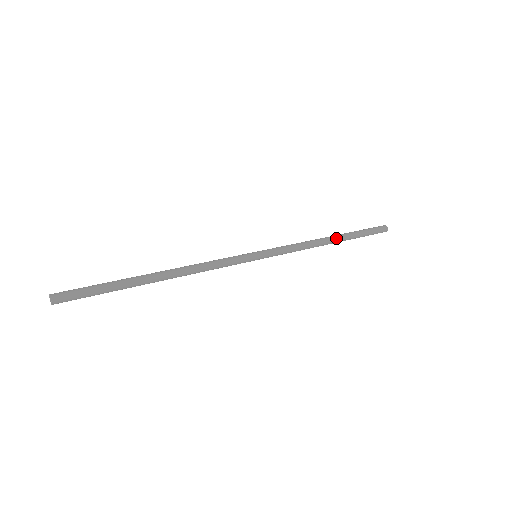
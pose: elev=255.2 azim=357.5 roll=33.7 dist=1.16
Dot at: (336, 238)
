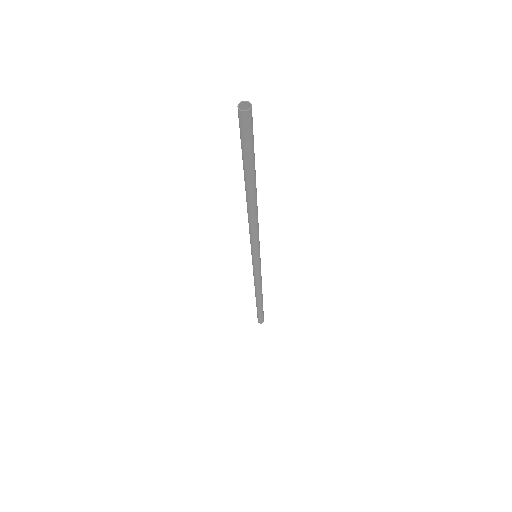
Dot at: (262, 298)
